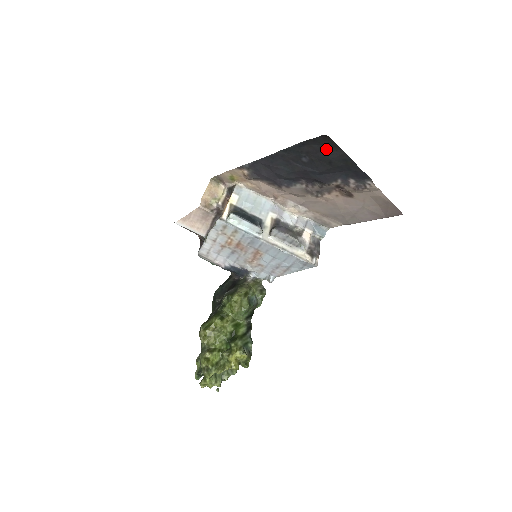
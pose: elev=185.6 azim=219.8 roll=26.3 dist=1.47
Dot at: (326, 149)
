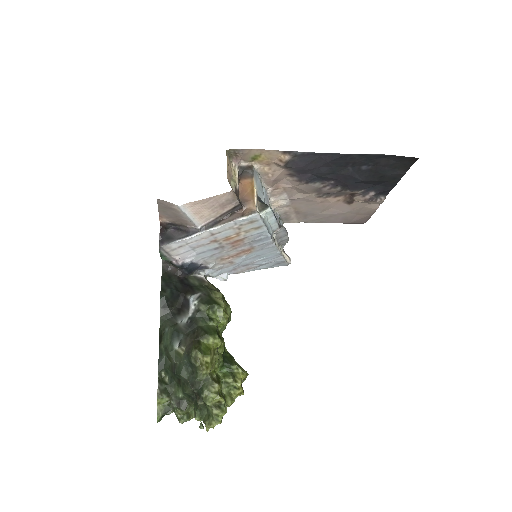
Dot at: (396, 166)
